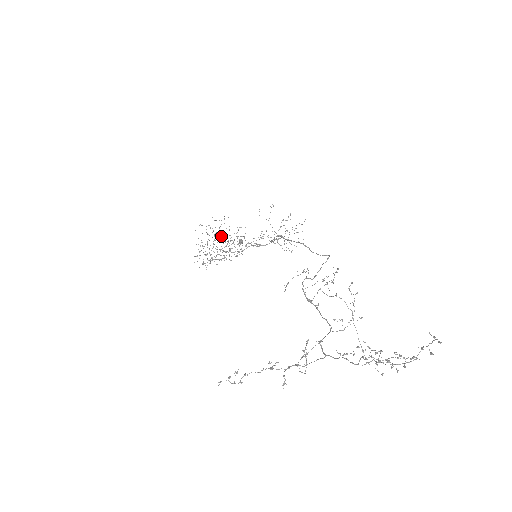
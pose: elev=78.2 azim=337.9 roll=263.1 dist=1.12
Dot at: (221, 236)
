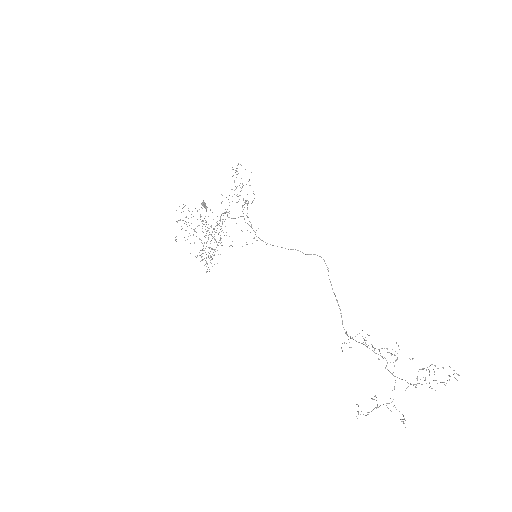
Dot at: occluded
